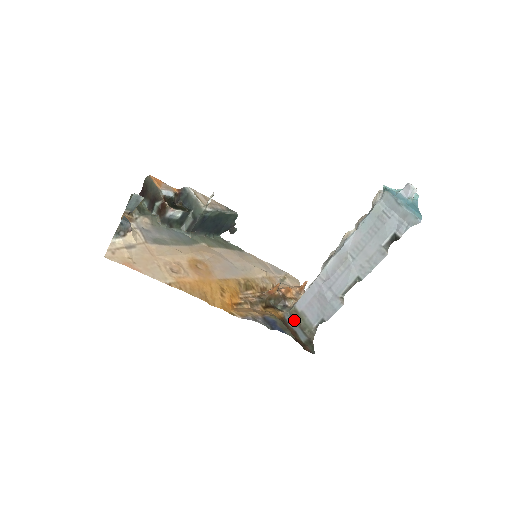
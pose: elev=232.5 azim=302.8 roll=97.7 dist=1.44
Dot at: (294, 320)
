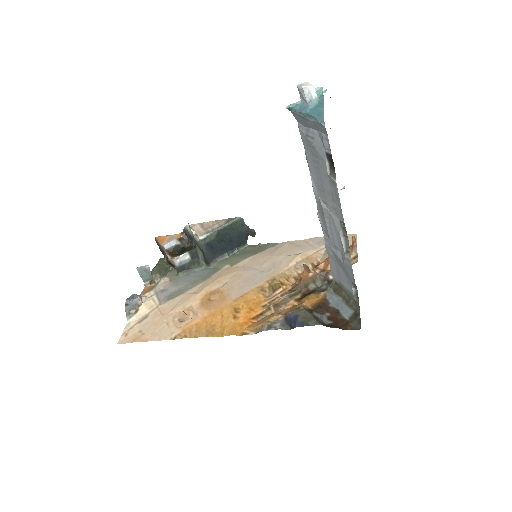
Dot at: (338, 295)
